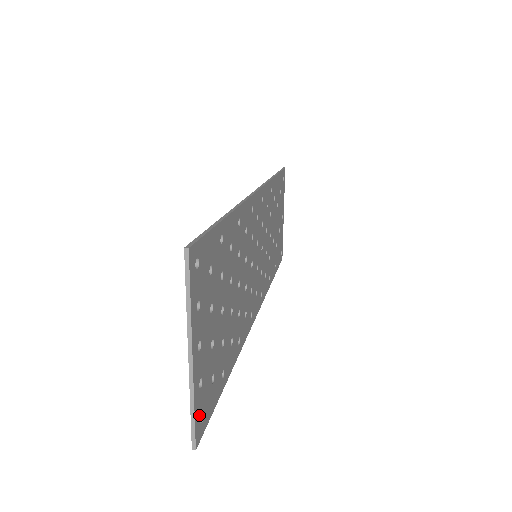
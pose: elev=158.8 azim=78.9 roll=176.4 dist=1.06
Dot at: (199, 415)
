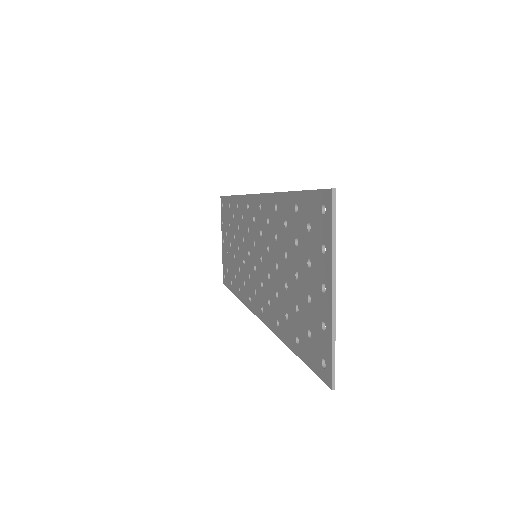
Dot at: (329, 357)
